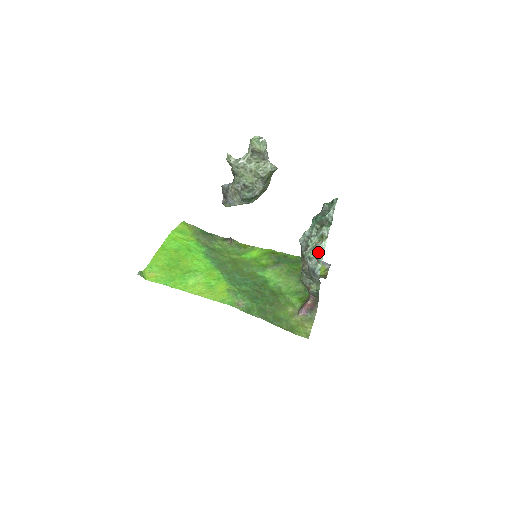
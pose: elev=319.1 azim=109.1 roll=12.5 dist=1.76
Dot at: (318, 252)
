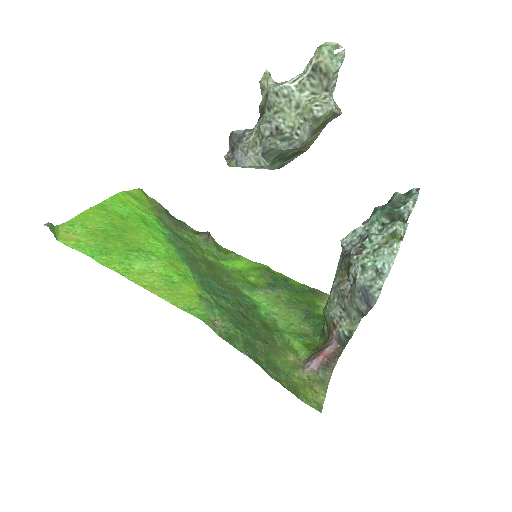
Dot at: (384, 258)
